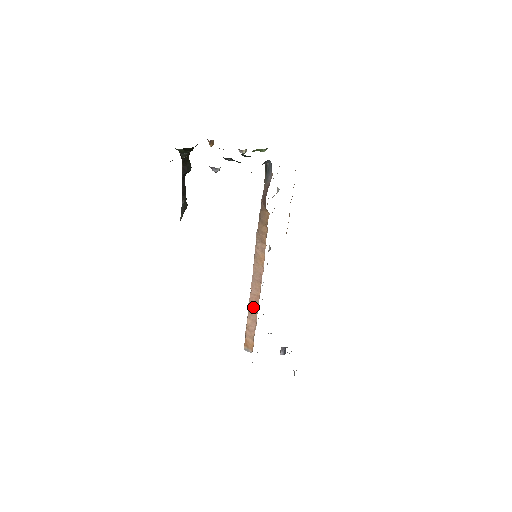
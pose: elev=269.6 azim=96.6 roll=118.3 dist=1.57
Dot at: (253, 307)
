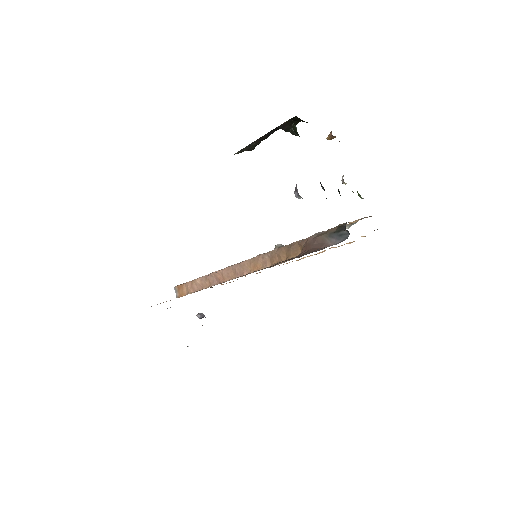
Dot at: (212, 279)
